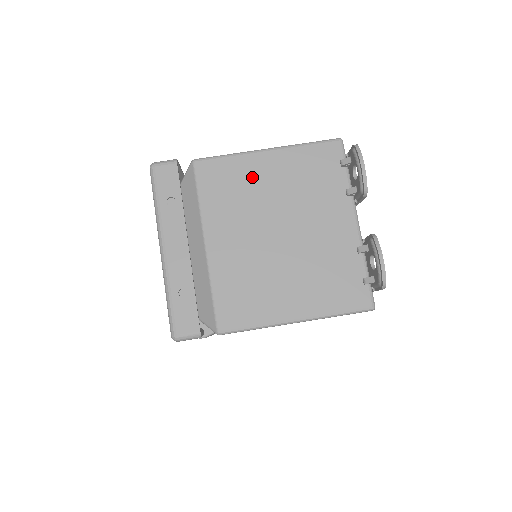
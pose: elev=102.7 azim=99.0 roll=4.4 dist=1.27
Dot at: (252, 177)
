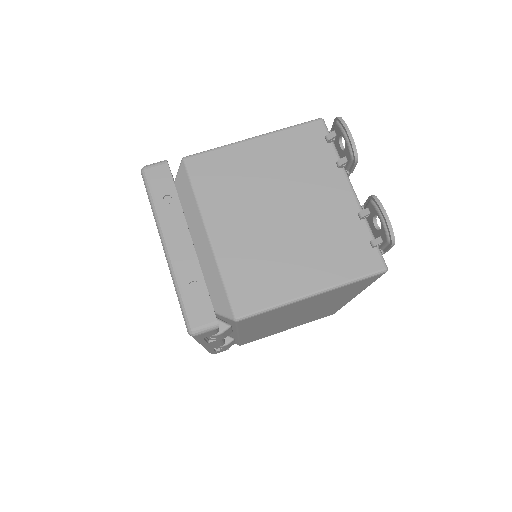
Dot at: (243, 165)
